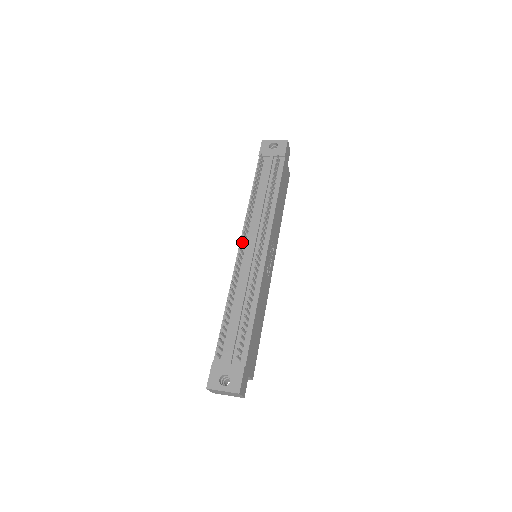
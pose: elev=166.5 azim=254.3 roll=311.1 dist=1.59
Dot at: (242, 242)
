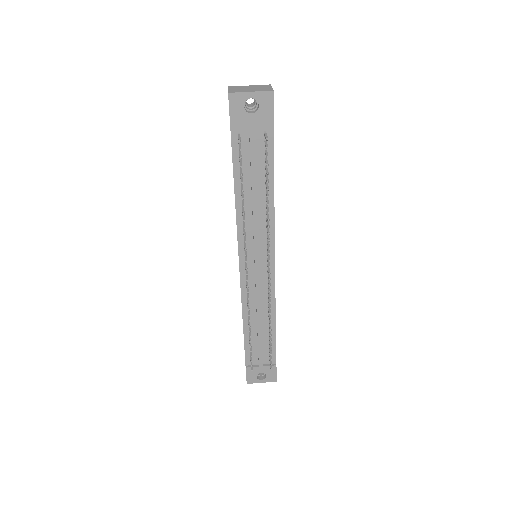
Dot at: (247, 273)
